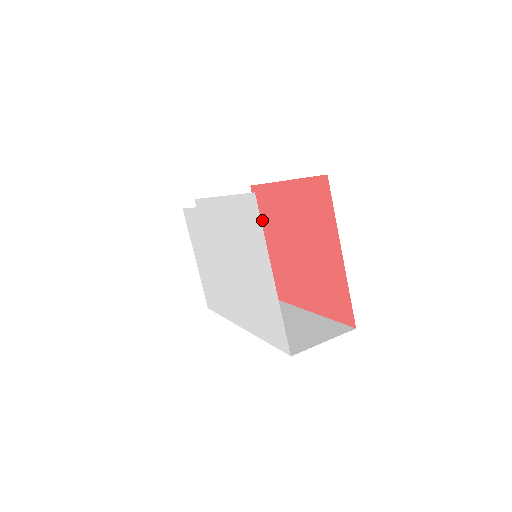
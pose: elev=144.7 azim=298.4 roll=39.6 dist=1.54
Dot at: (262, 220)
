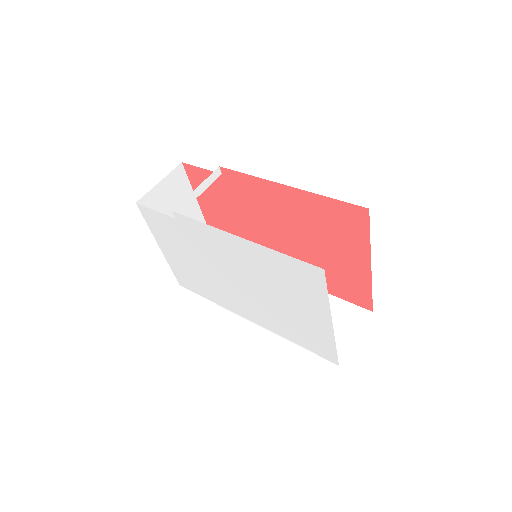
Dot at: (239, 202)
